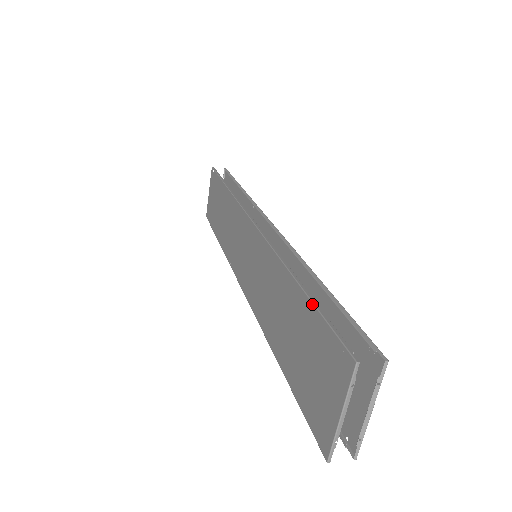
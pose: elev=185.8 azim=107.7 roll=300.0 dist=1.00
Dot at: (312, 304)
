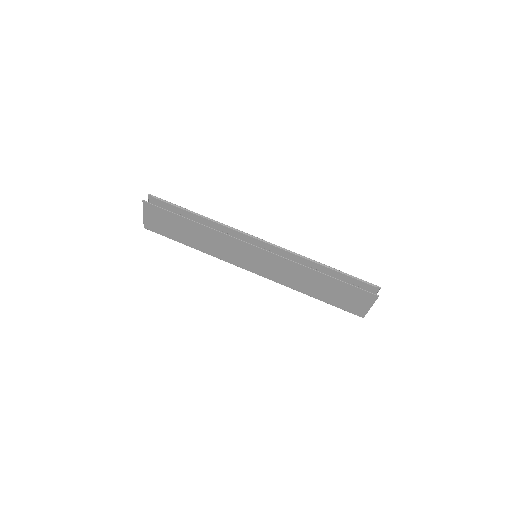
Dot at: (344, 282)
